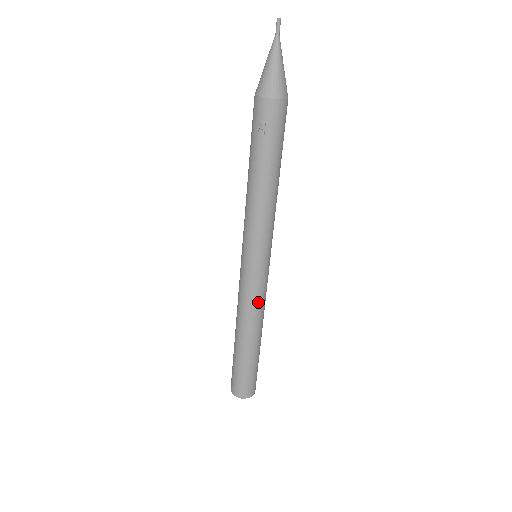
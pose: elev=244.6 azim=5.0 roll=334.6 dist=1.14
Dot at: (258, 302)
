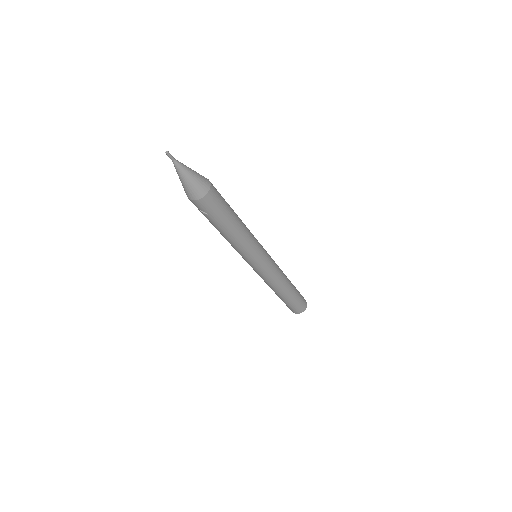
Dot at: (273, 278)
